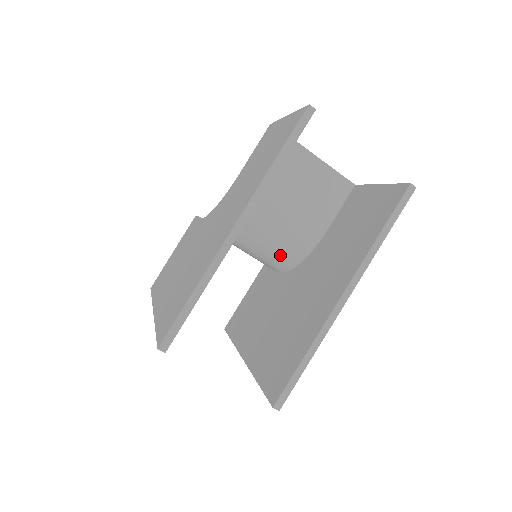
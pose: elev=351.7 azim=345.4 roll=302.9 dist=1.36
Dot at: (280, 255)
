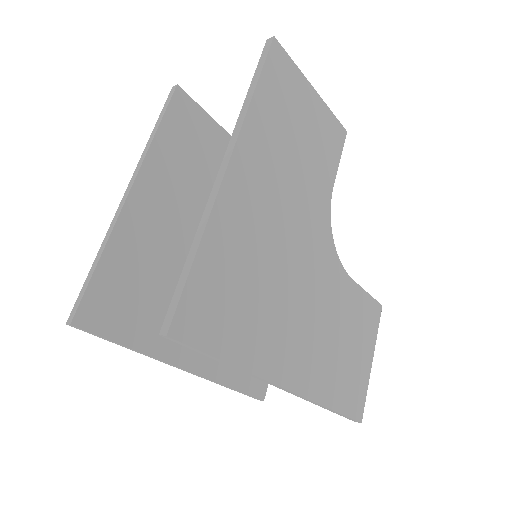
Dot at: occluded
